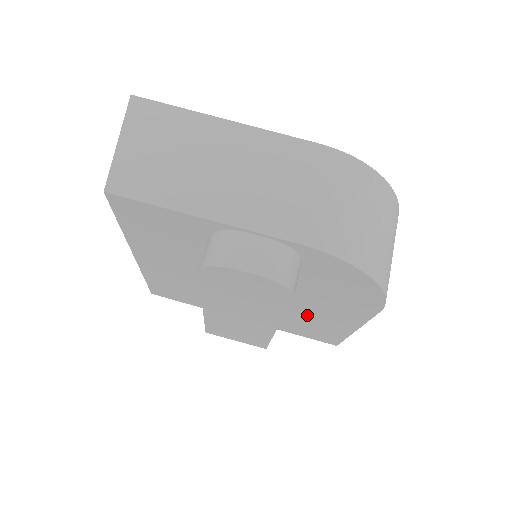
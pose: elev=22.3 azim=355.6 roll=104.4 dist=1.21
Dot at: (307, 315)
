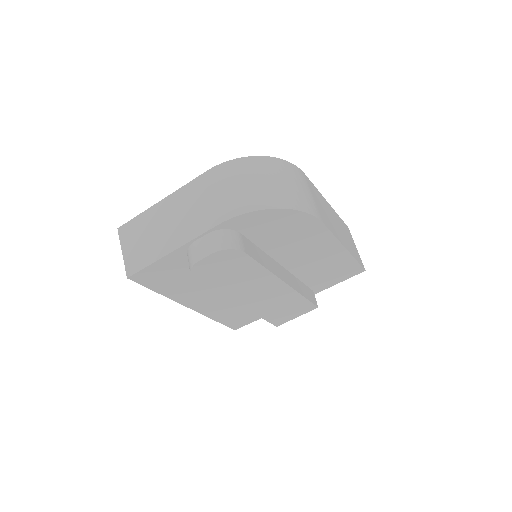
Dot at: (308, 264)
